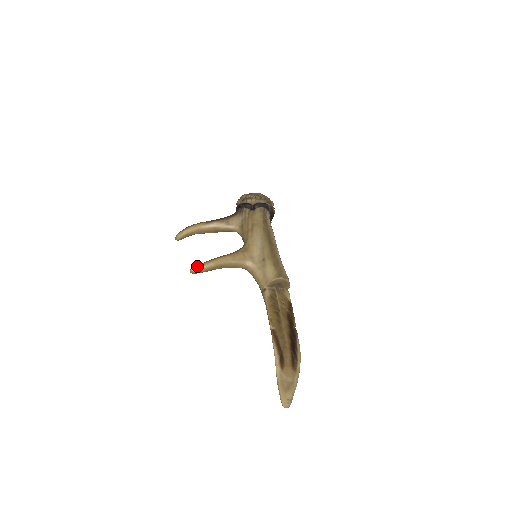
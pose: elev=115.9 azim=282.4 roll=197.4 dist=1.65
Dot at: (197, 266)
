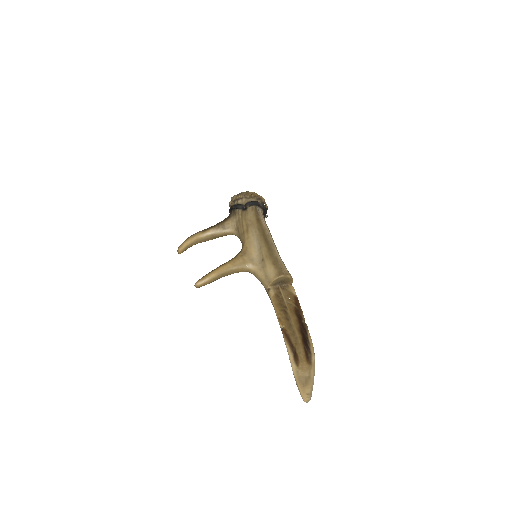
Dot at: (200, 280)
